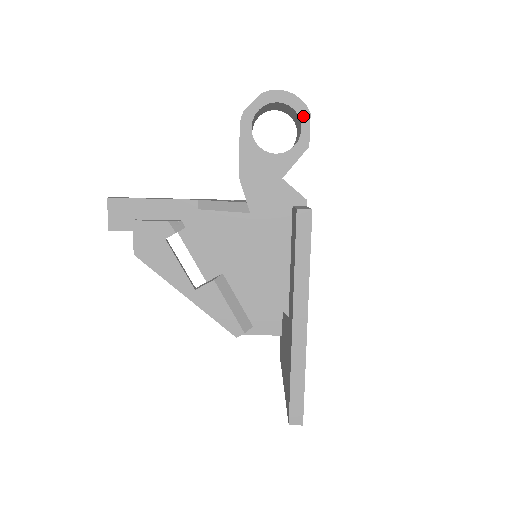
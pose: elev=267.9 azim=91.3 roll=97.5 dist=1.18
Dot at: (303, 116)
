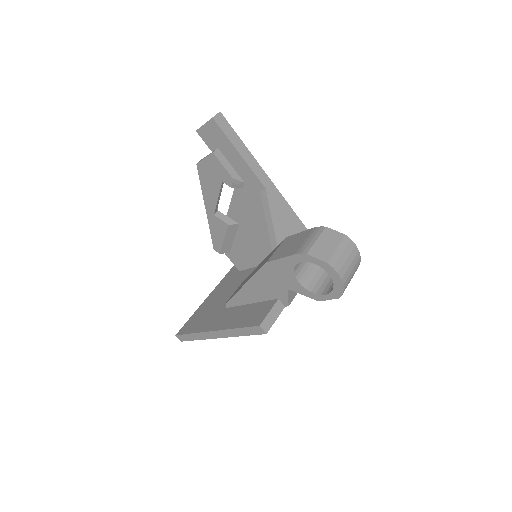
Dot at: (334, 294)
